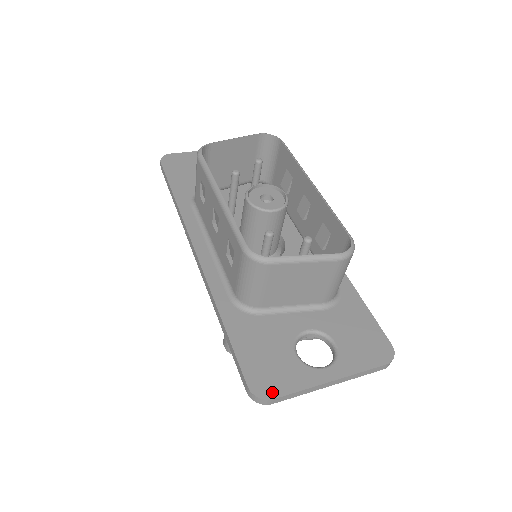
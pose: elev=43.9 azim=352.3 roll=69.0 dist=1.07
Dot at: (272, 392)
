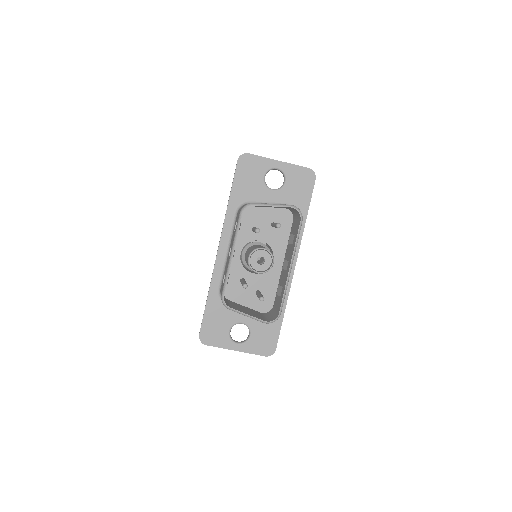
Dot at: (207, 342)
